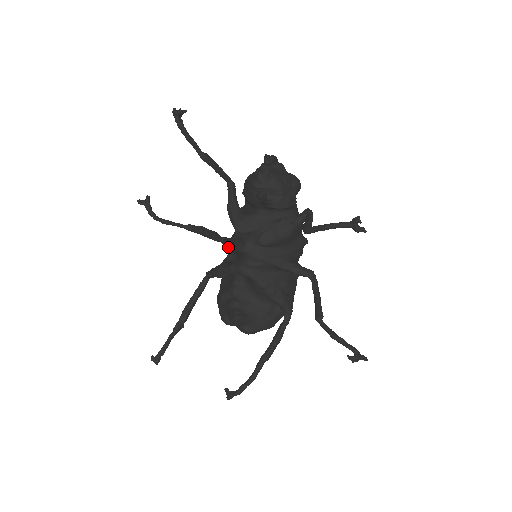
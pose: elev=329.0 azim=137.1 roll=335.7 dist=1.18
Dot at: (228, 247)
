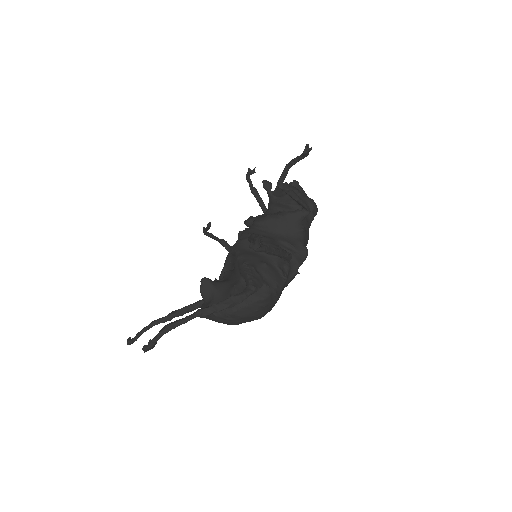
Dot at: occluded
